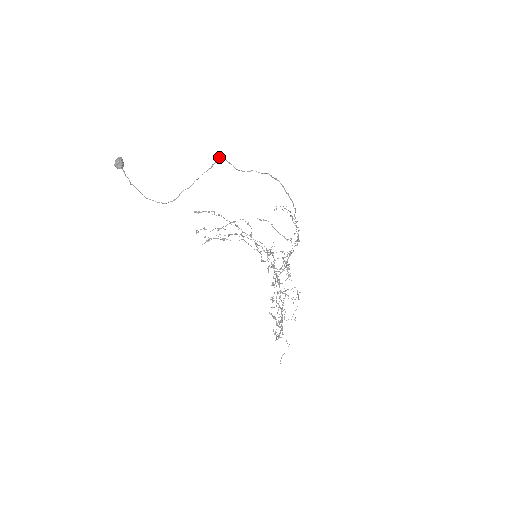
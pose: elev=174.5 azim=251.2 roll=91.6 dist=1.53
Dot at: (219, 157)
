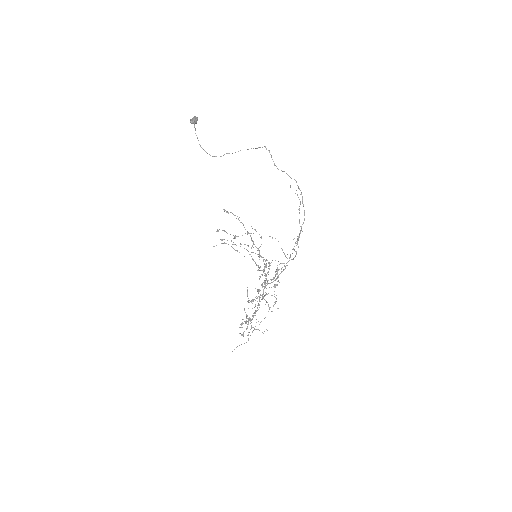
Dot at: occluded
